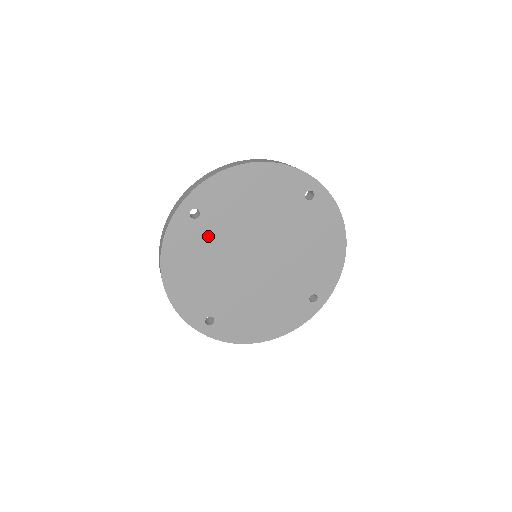
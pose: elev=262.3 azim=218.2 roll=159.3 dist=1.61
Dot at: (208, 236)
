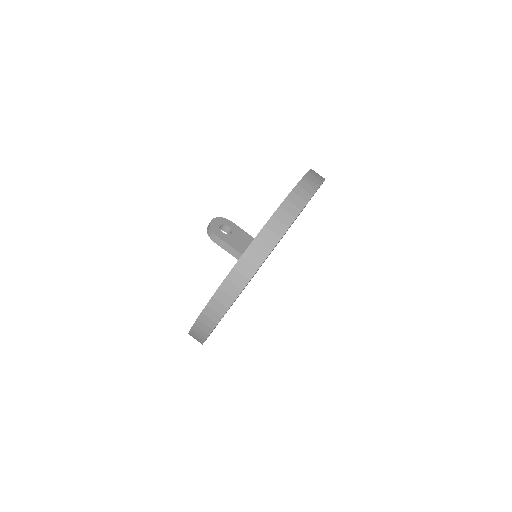
Dot at: occluded
